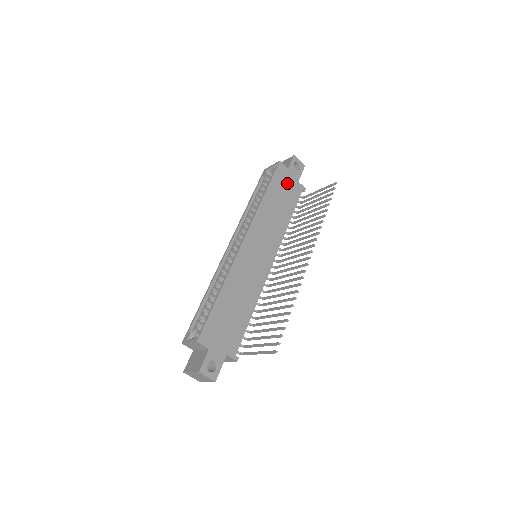
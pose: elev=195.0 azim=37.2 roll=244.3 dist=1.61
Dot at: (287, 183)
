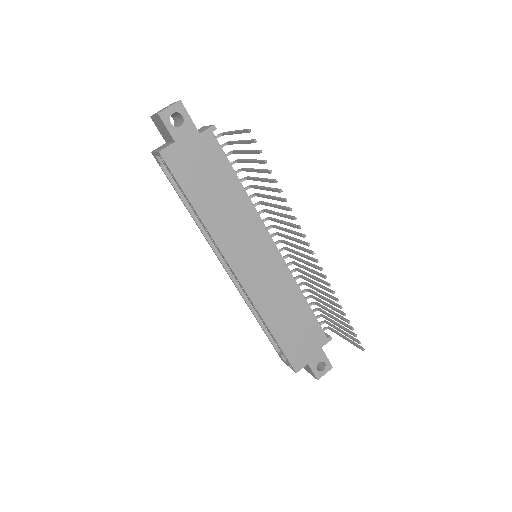
Dot at: (194, 159)
